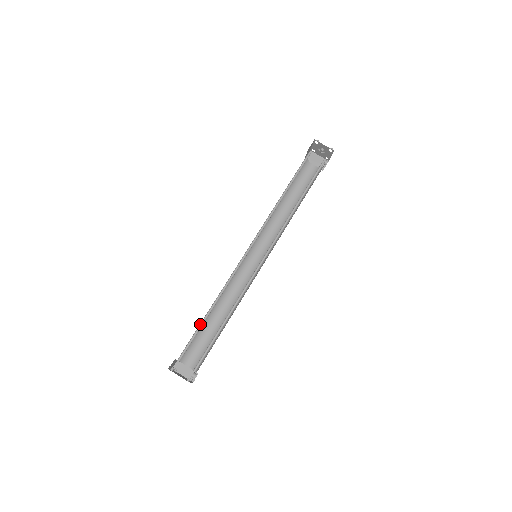
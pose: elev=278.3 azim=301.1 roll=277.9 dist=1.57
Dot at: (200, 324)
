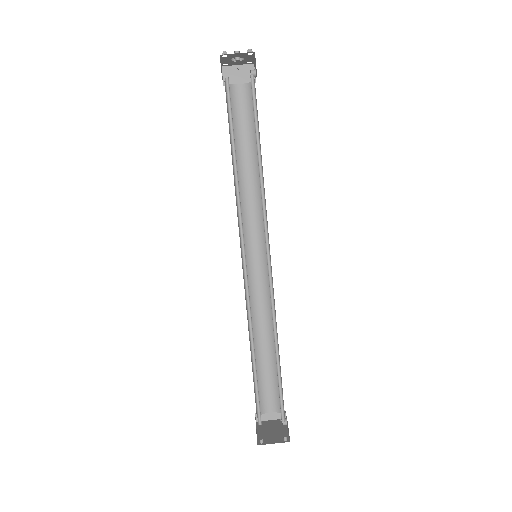
Dot at: occluded
